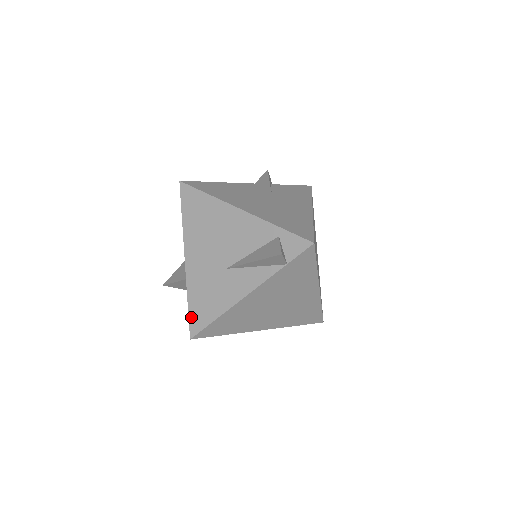
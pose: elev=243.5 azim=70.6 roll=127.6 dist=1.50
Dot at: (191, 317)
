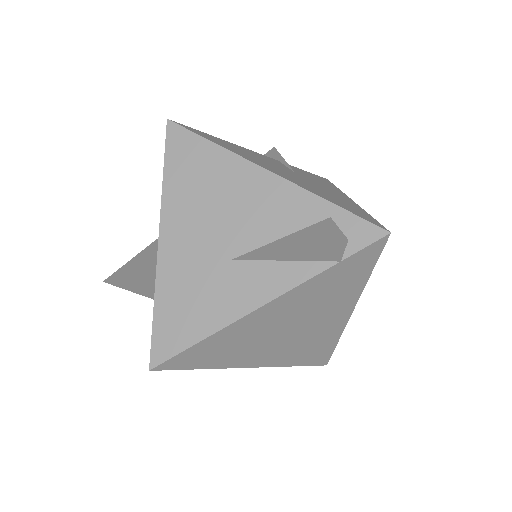
Dot at: (156, 333)
